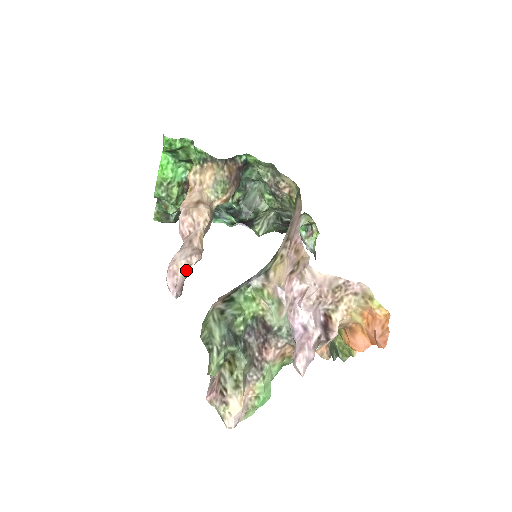
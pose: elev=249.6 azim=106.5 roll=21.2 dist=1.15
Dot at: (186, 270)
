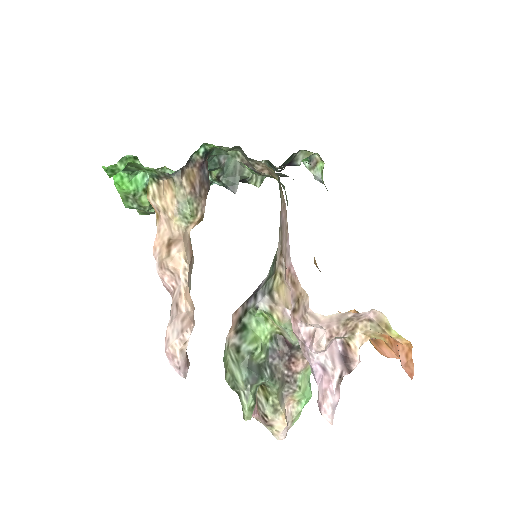
Dot at: (183, 348)
